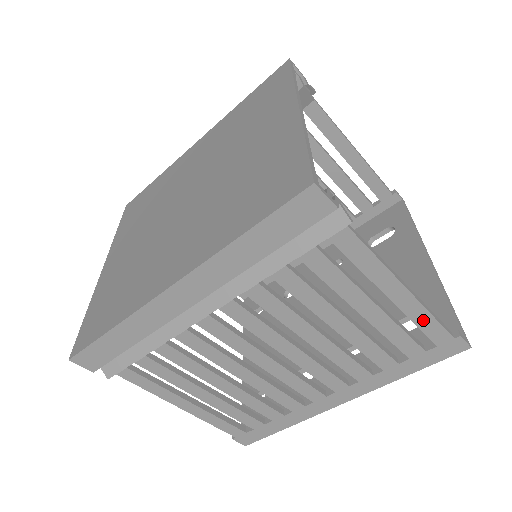
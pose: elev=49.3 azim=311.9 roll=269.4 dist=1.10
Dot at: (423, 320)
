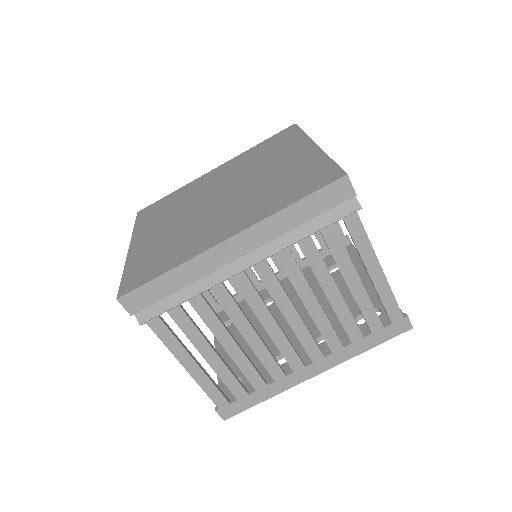
Dot at: (387, 298)
